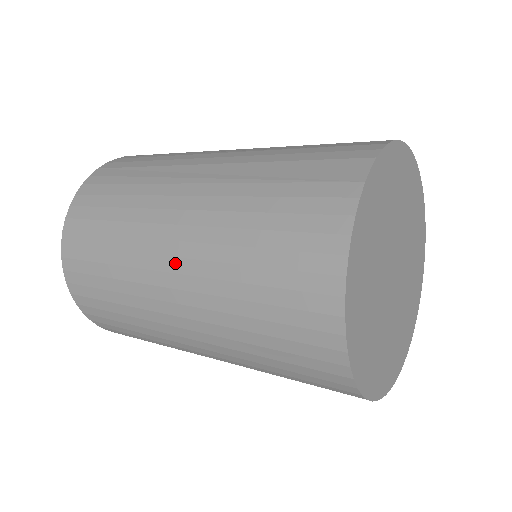
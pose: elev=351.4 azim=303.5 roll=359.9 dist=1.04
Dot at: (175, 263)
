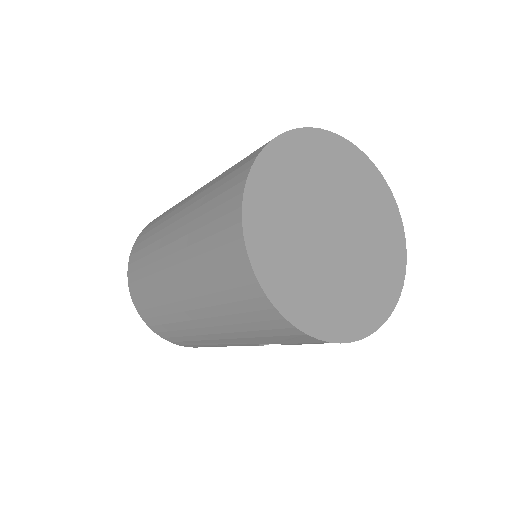
Dot at: (172, 258)
